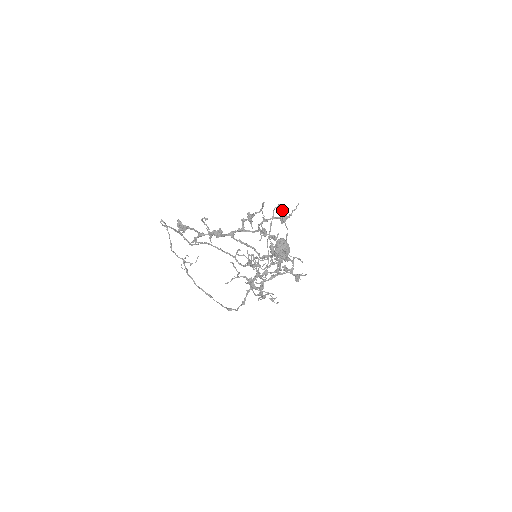
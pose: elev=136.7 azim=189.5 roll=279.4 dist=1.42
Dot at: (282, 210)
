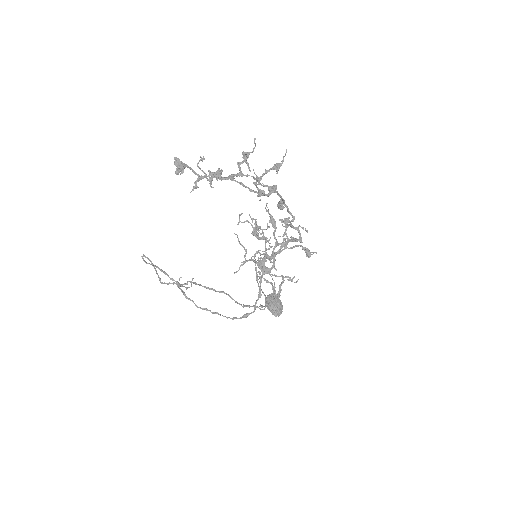
Dot at: occluded
